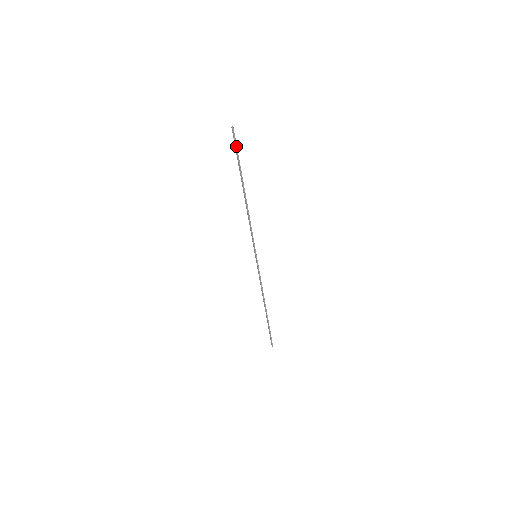
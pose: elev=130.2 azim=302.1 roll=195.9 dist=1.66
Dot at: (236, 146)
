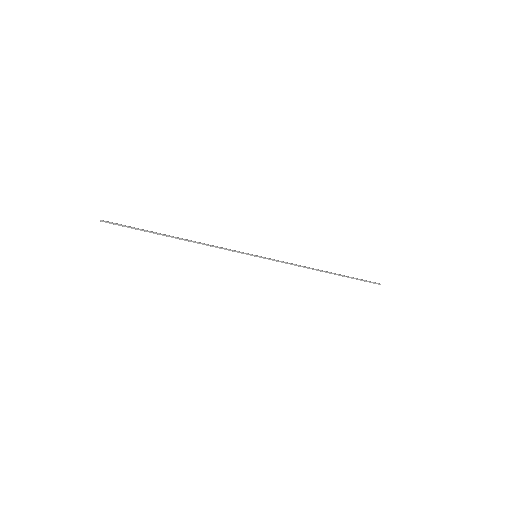
Dot at: (122, 225)
